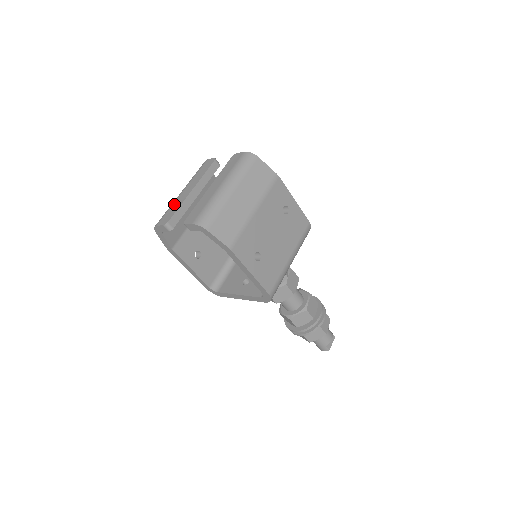
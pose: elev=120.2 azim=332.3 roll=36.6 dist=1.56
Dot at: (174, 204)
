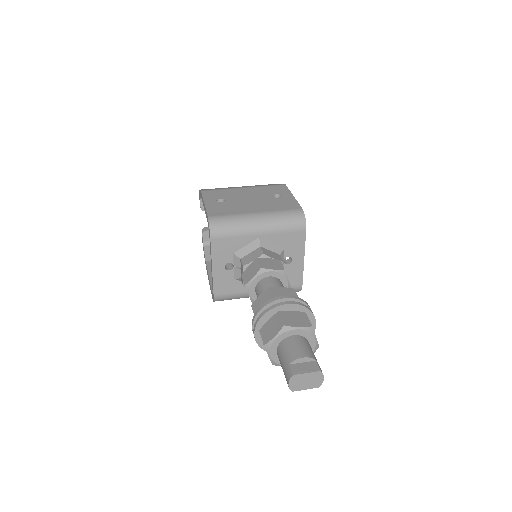
Dot at: occluded
